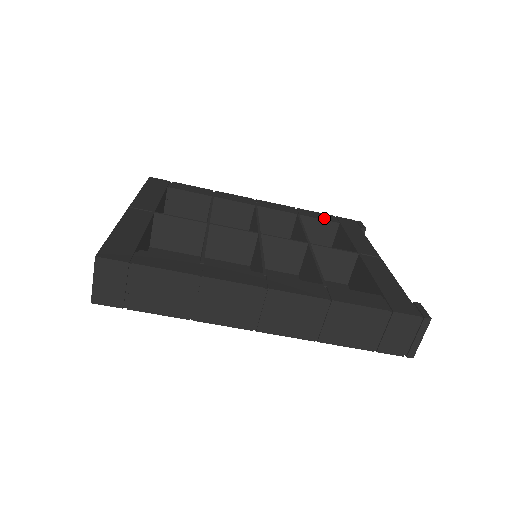
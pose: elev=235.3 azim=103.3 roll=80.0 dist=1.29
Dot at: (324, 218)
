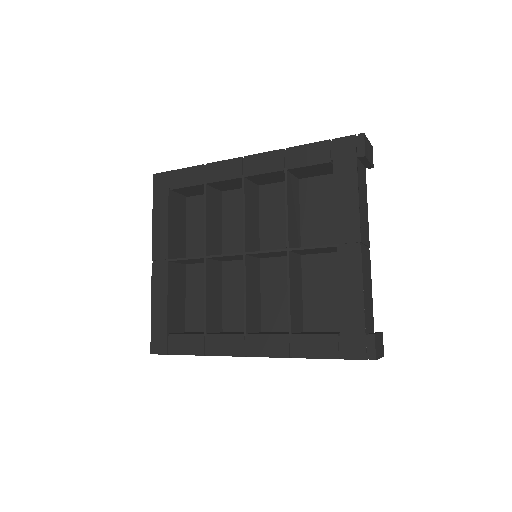
Dot at: (314, 160)
